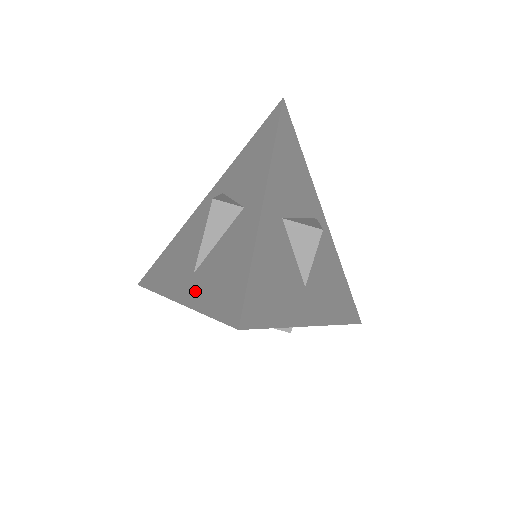
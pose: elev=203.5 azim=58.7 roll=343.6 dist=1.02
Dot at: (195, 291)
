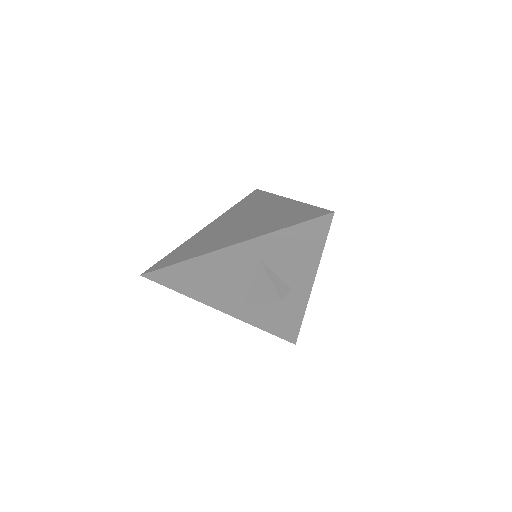
Dot at: (251, 318)
